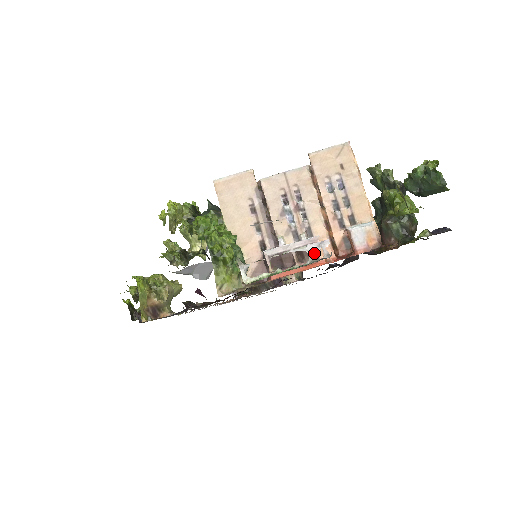
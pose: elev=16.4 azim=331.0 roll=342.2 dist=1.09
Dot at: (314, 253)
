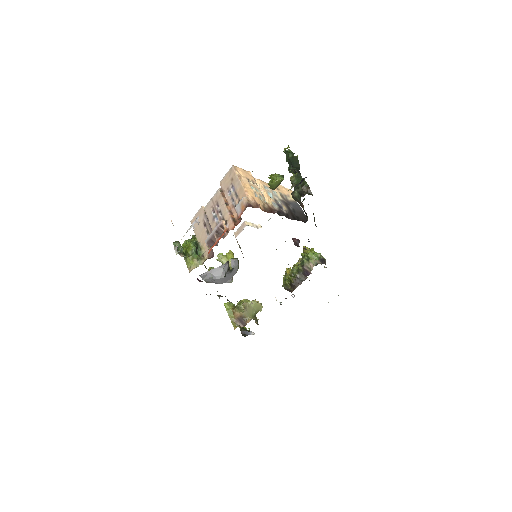
Dot at: occluded
